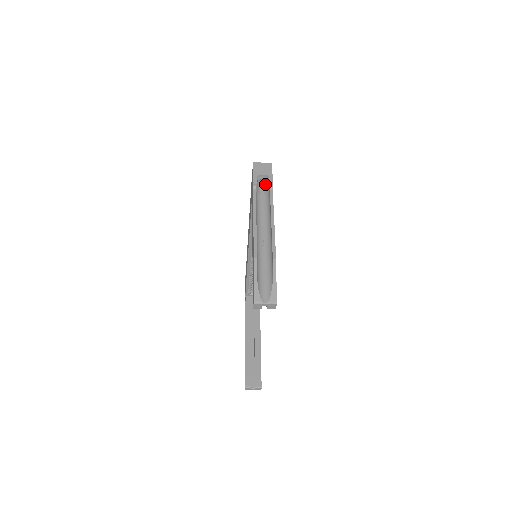
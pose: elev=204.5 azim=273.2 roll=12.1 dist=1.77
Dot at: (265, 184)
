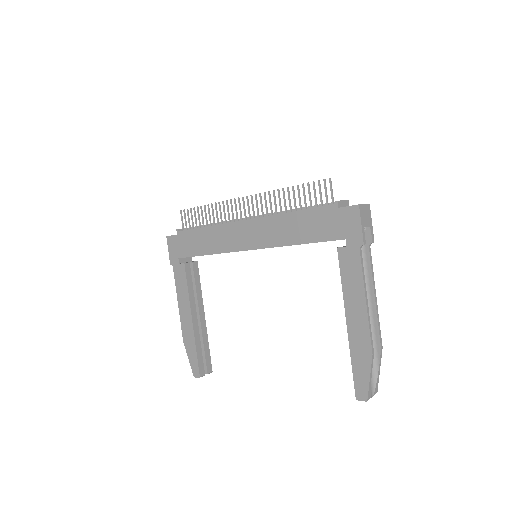
Dot at: occluded
